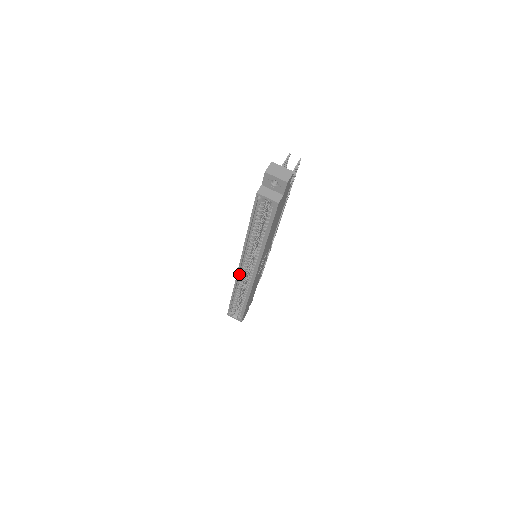
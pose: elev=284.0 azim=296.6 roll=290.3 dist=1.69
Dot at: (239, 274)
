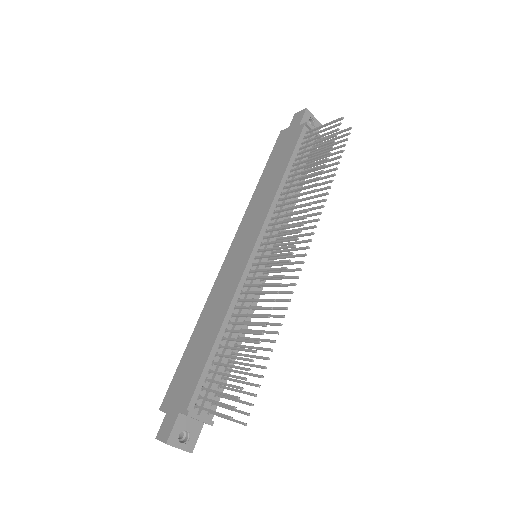
Dot at: (240, 233)
